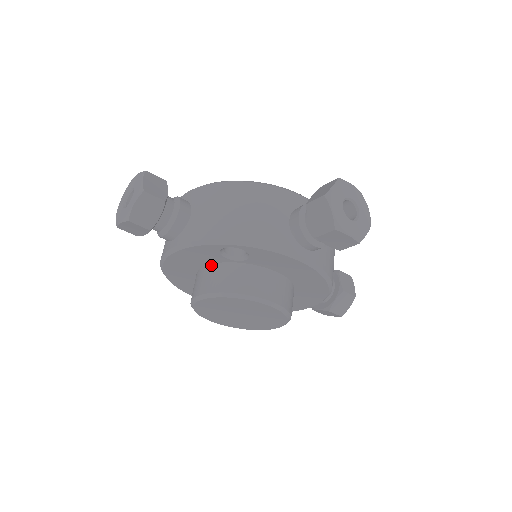
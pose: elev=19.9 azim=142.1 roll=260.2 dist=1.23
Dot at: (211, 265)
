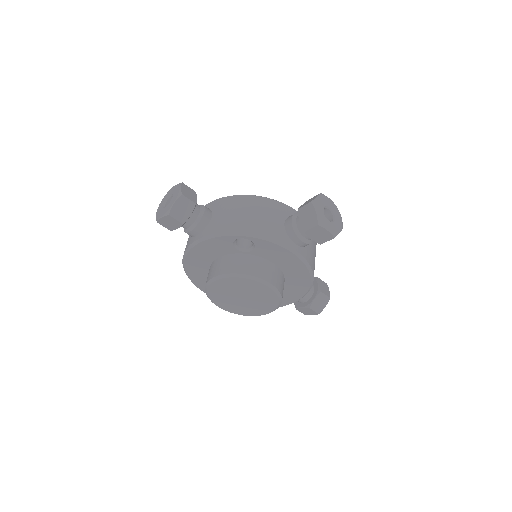
Dot at: (224, 256)
